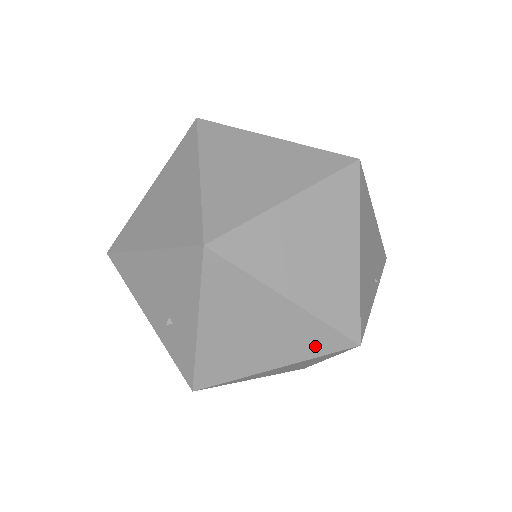
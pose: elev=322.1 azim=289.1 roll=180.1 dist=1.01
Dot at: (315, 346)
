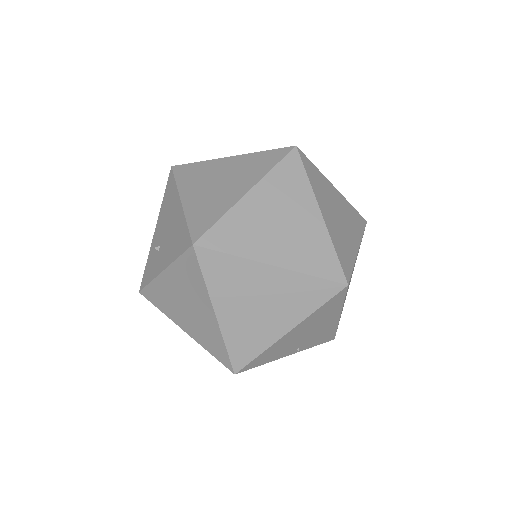
Dot at: (212, 348)
